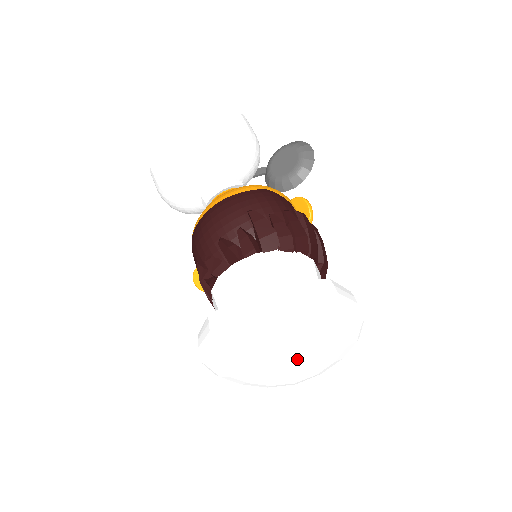
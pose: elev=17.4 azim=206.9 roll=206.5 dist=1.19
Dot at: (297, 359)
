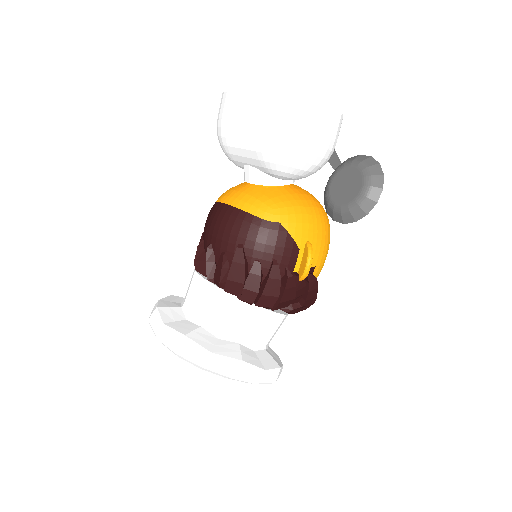
Dot at: occluded
